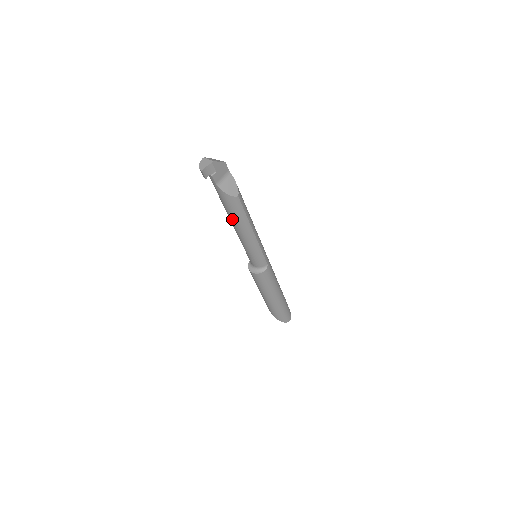
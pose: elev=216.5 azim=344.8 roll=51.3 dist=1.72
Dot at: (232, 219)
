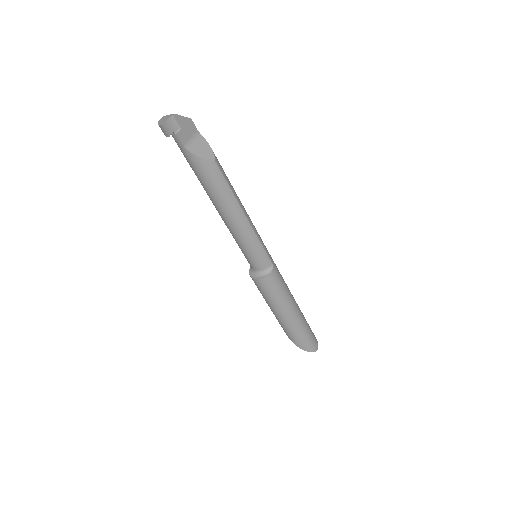
Dot at: (214, 199)
